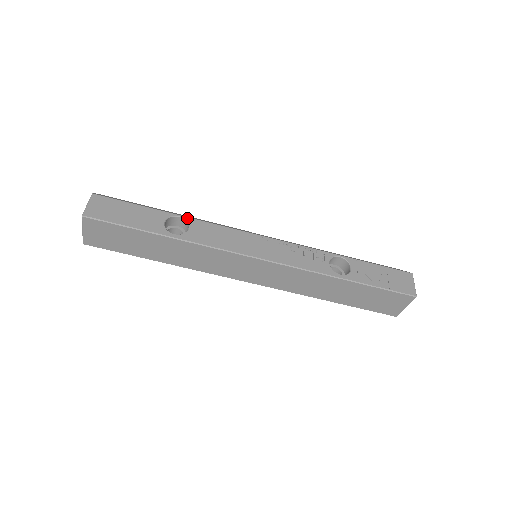
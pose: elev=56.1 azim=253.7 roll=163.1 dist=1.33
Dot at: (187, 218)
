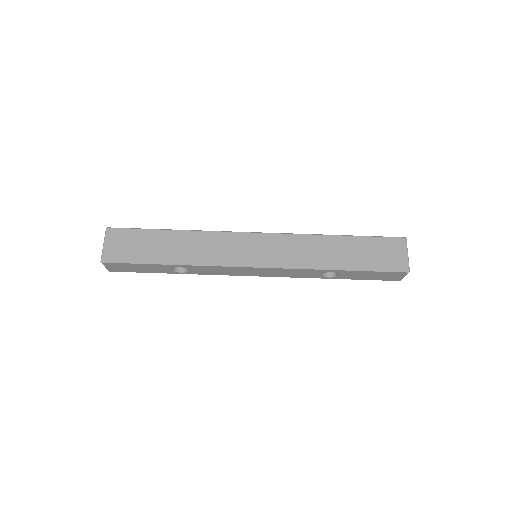
Dot at: occluded
